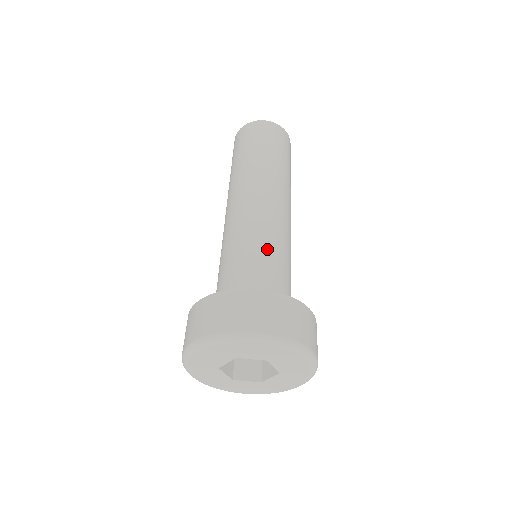
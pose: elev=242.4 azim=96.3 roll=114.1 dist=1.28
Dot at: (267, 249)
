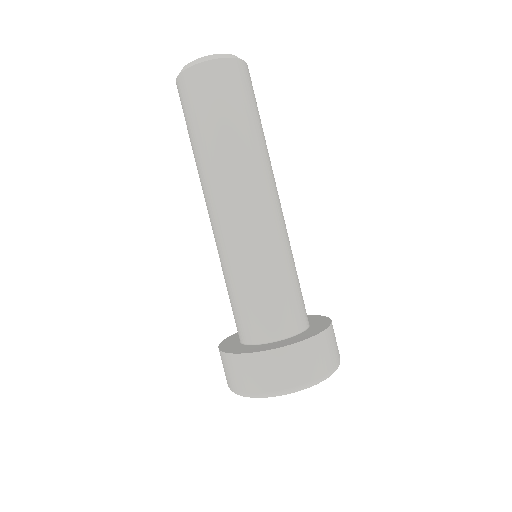
Dot at: (265, 277)
